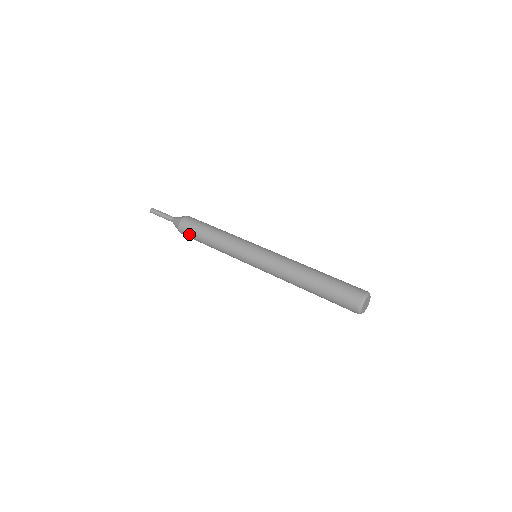
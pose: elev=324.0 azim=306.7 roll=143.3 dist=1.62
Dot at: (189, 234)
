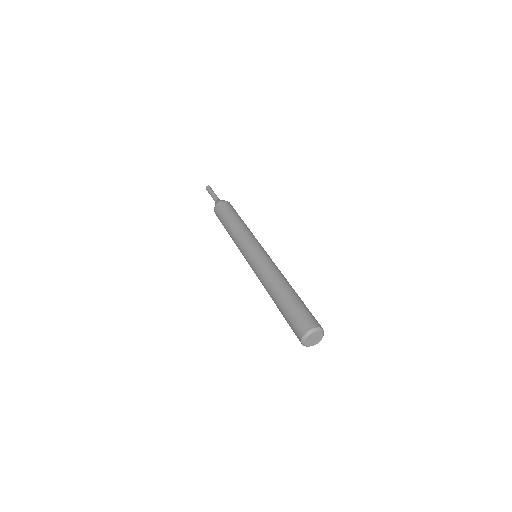
Dot at: occluded
